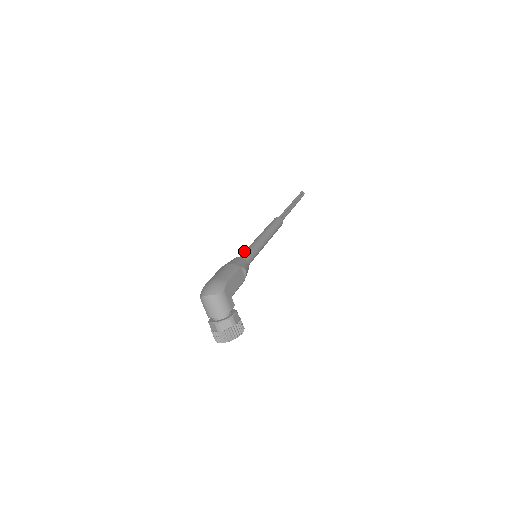
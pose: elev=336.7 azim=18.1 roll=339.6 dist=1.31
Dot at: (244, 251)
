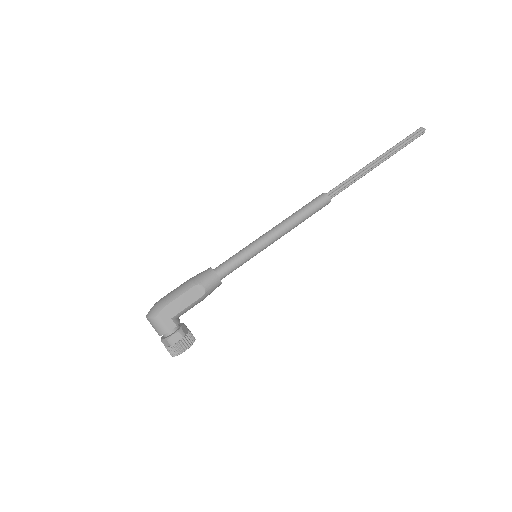
Dot at: occluded
